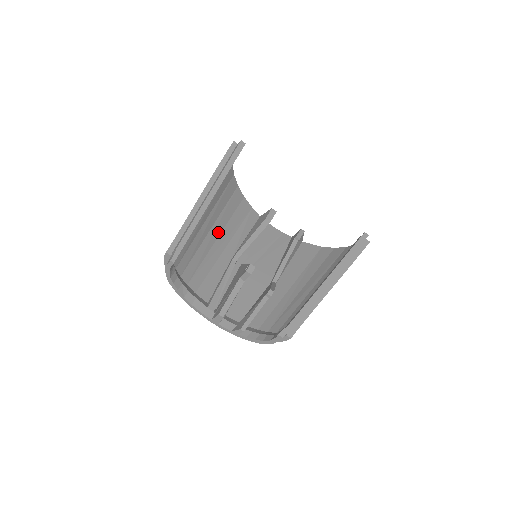
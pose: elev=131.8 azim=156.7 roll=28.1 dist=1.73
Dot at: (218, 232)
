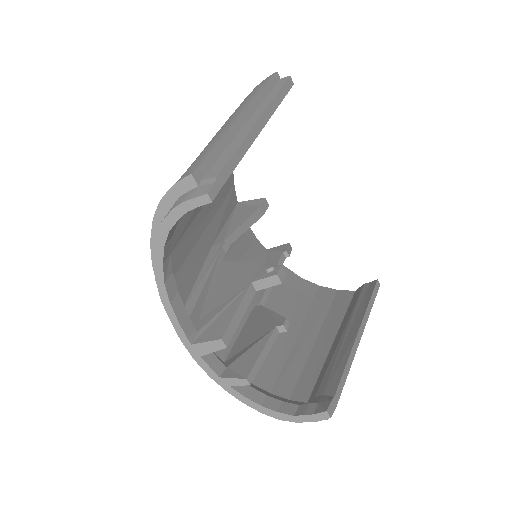
Dot at: occluded
